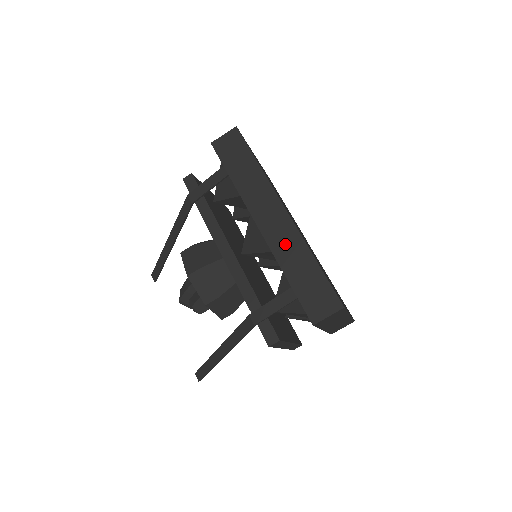
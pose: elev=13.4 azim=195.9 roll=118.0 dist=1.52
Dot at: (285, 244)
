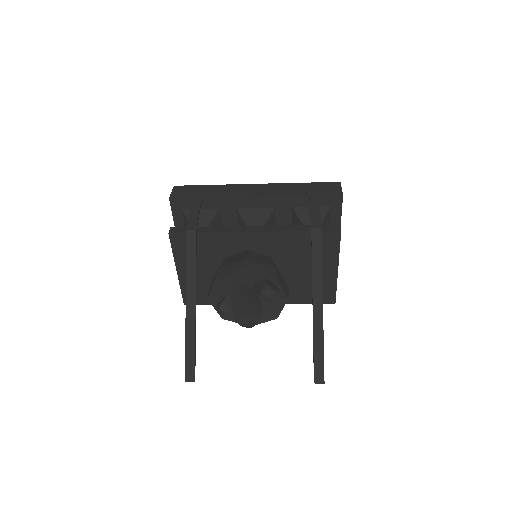
Dot at: (279, 190)
